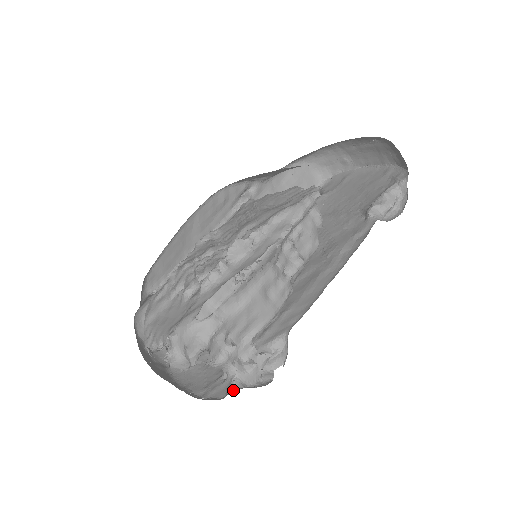
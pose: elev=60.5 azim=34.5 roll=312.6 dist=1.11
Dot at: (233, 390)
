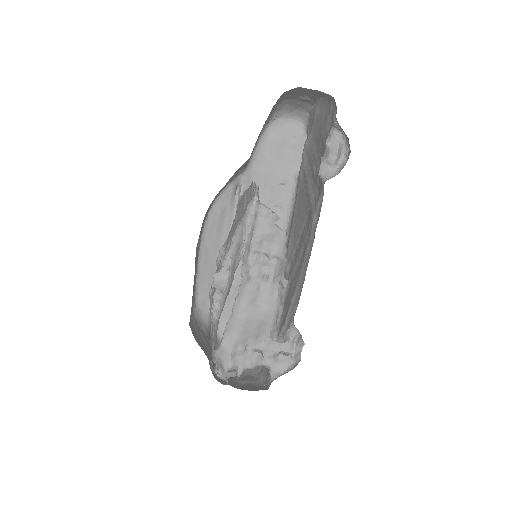
Dot at: (271, 381)
